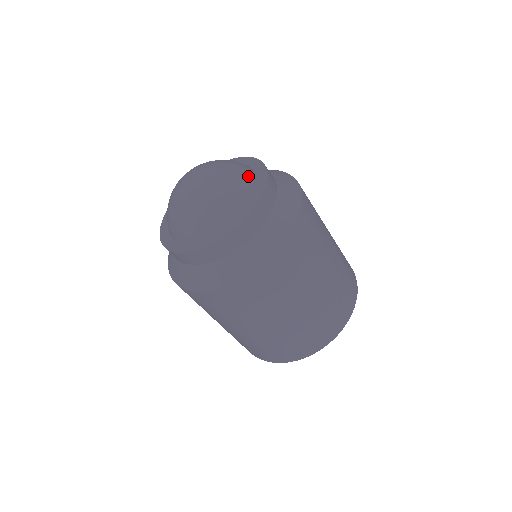
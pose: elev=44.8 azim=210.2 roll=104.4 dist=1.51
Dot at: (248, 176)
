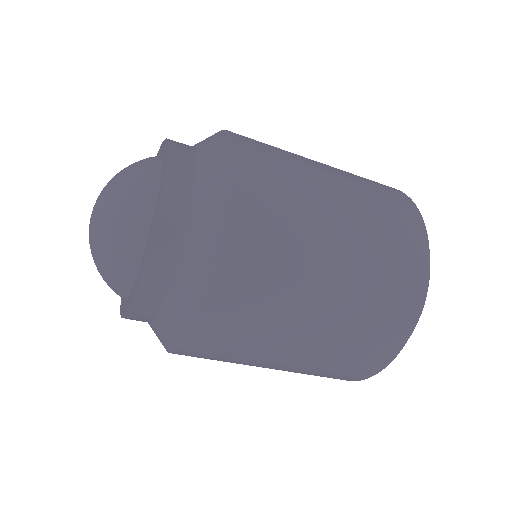
Dot at: (133, 236)
